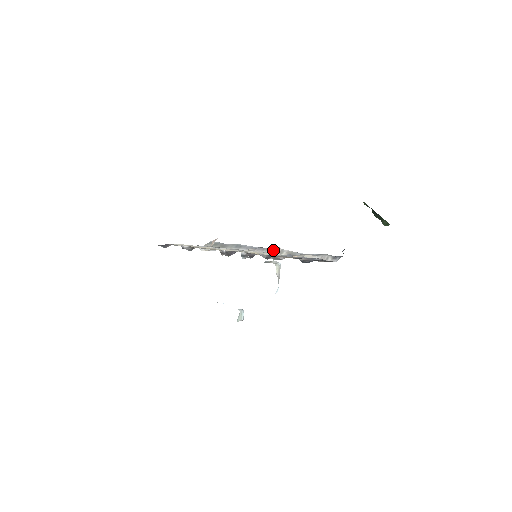
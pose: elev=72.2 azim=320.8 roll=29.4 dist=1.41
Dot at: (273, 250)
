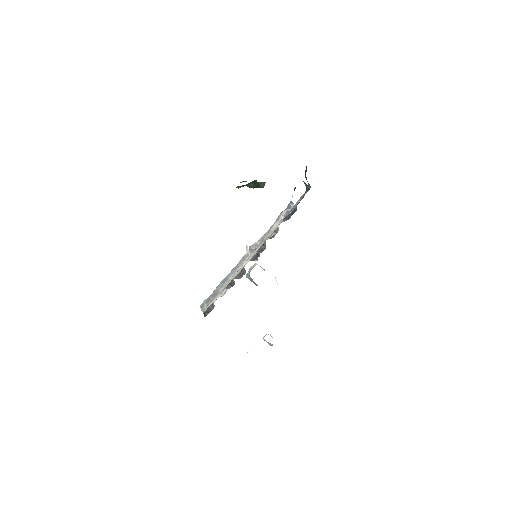
Dot at: occluded
